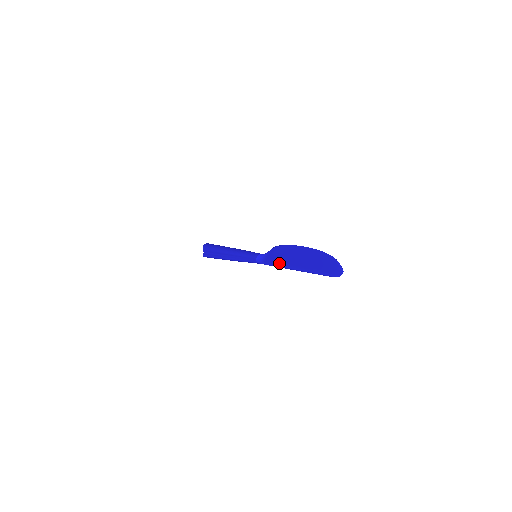
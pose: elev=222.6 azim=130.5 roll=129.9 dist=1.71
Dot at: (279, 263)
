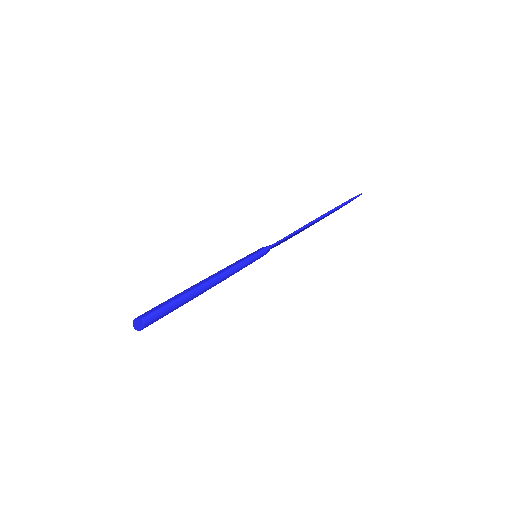
Dot at: (296, 230)
